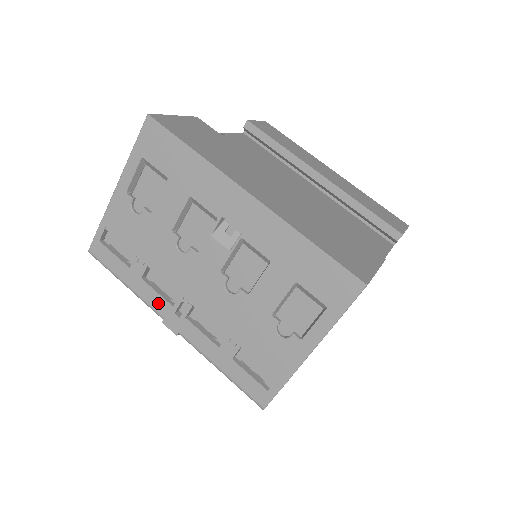
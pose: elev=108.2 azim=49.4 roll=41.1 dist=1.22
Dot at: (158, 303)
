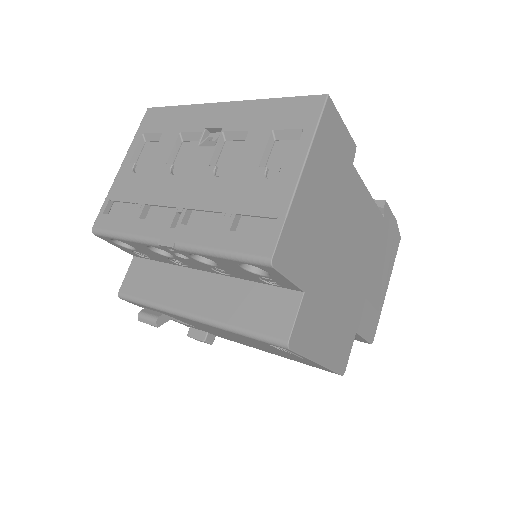
Dot at: (154, 229)
